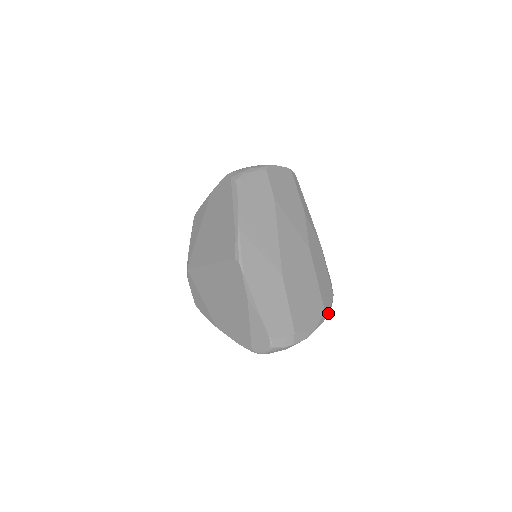
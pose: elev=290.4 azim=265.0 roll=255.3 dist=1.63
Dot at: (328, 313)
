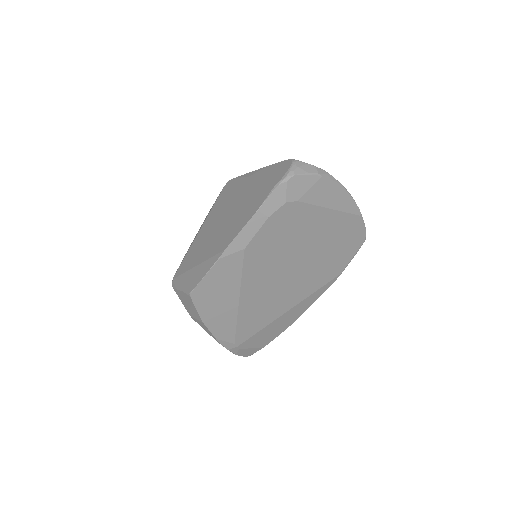
Dot at: (362, 219)
